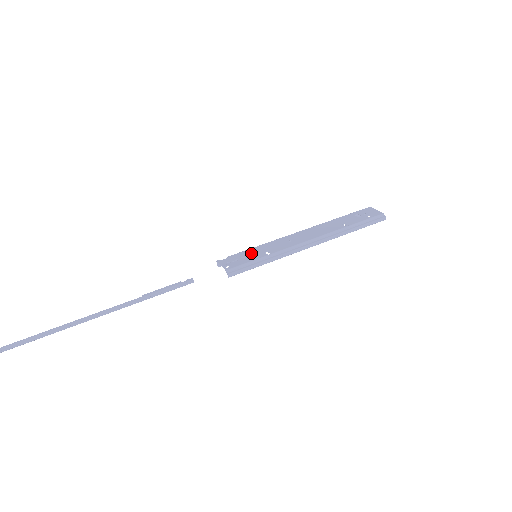
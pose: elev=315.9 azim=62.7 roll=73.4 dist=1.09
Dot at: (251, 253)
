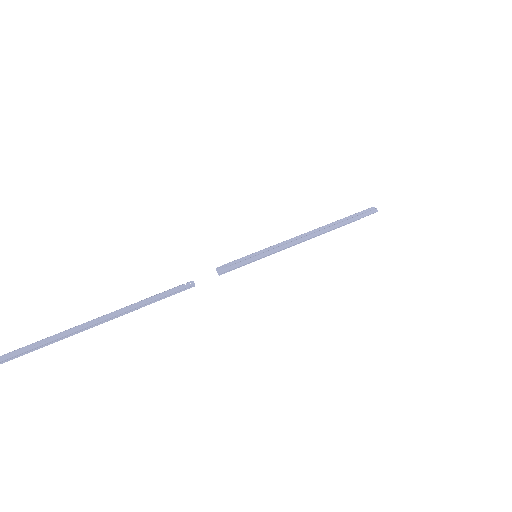
Dot at: occluded
